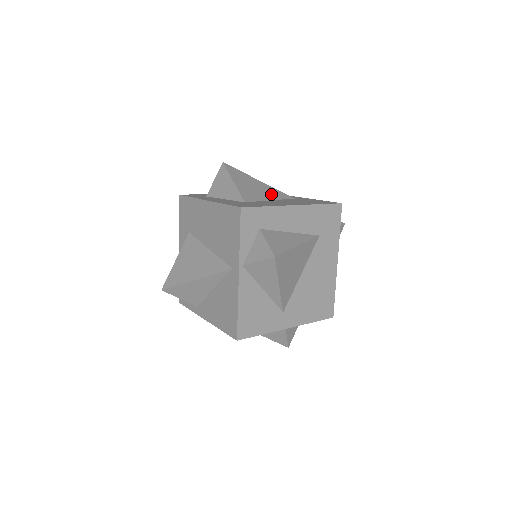
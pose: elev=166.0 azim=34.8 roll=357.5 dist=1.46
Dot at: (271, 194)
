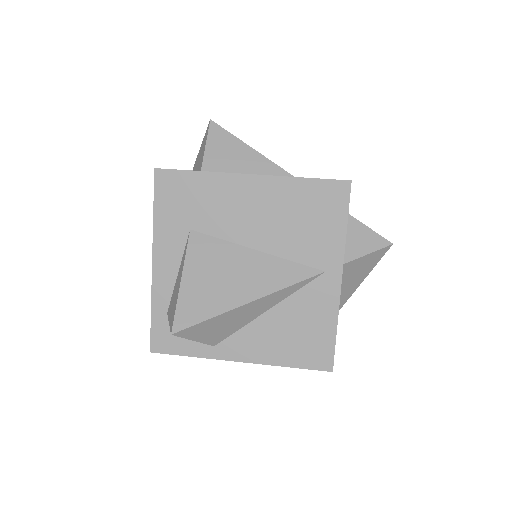
Dot at: occluded
